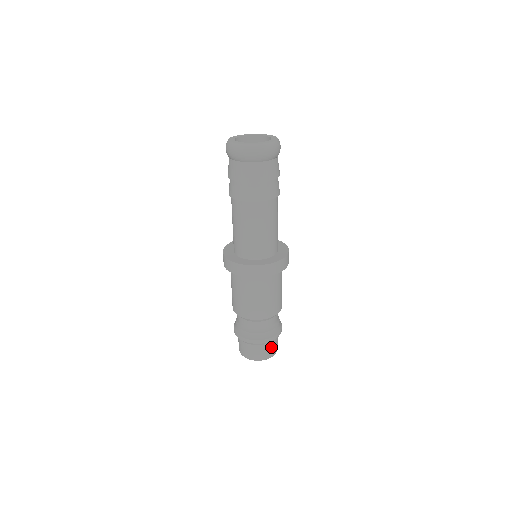
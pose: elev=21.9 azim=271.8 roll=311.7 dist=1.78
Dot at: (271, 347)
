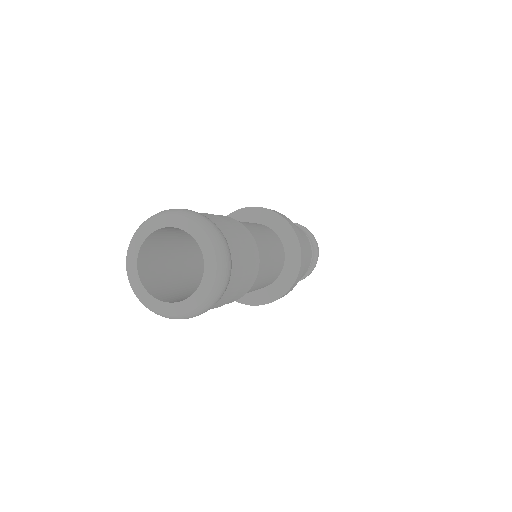
Dot at: occluded
